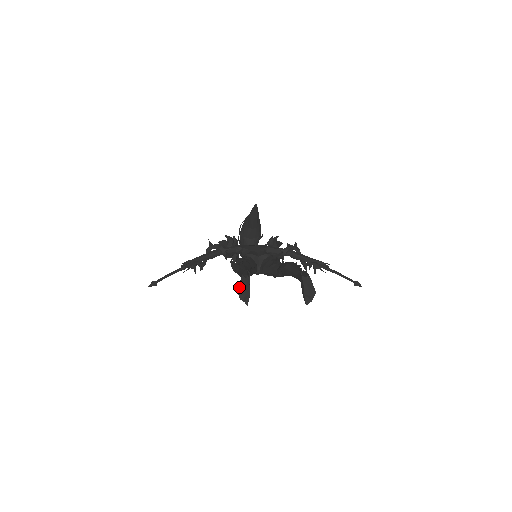
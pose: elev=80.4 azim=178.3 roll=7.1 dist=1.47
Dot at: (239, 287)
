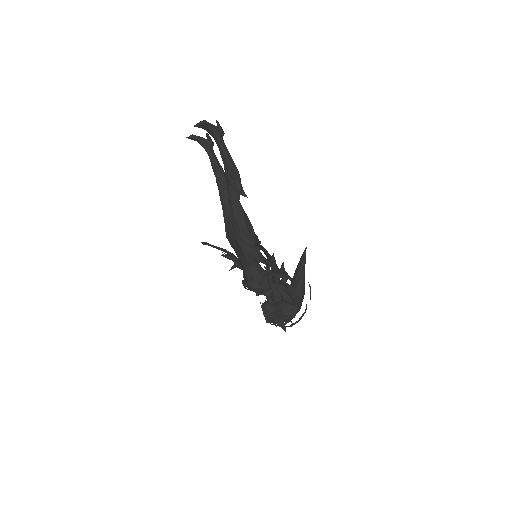
Dot at: occluded
